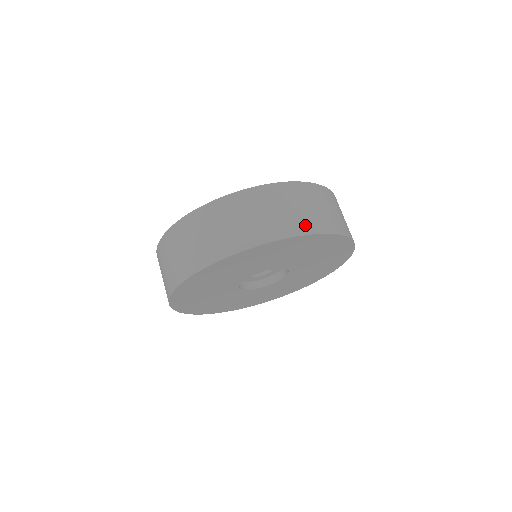
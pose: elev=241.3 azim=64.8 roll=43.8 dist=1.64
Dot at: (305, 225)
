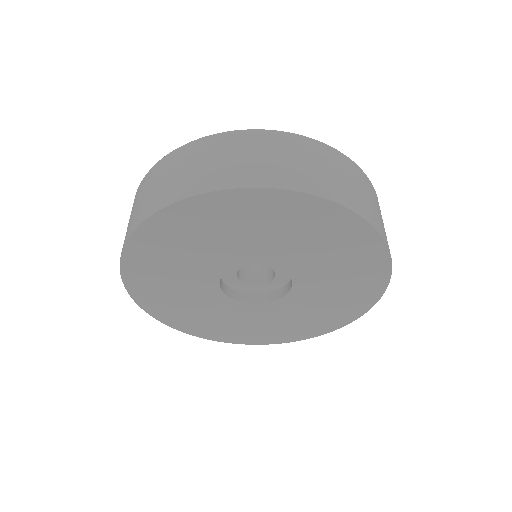
Dot at: (231, 177)
